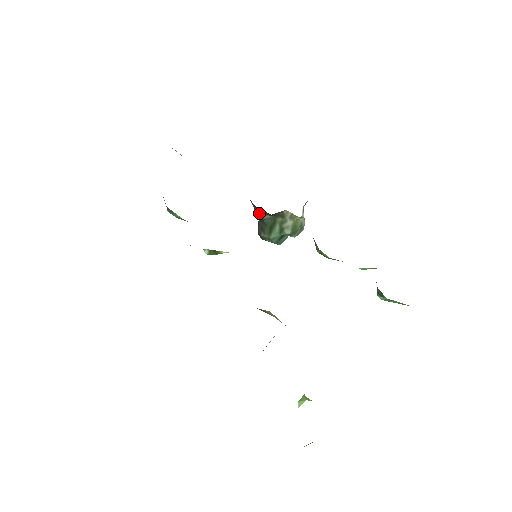
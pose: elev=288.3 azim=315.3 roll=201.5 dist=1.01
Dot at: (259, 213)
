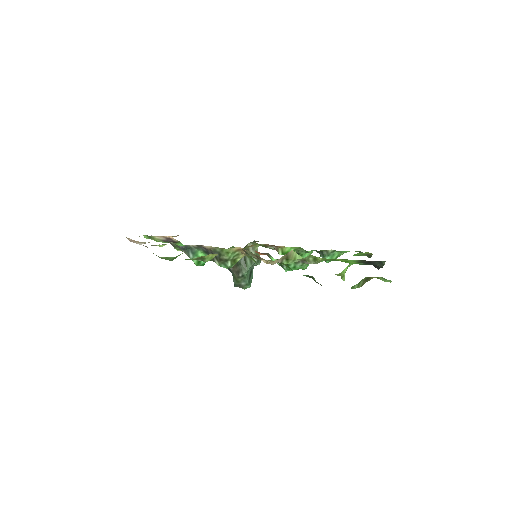
Dot at: occluded
